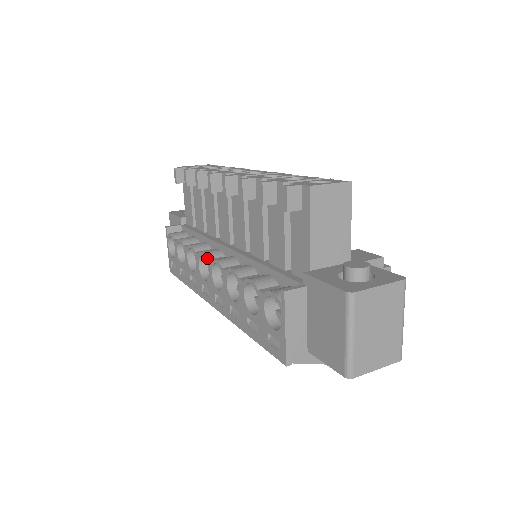
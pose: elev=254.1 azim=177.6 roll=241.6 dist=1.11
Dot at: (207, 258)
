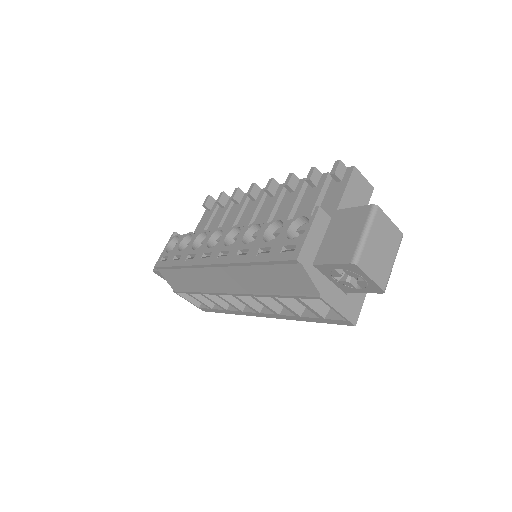
Dot at: (225, 229)
